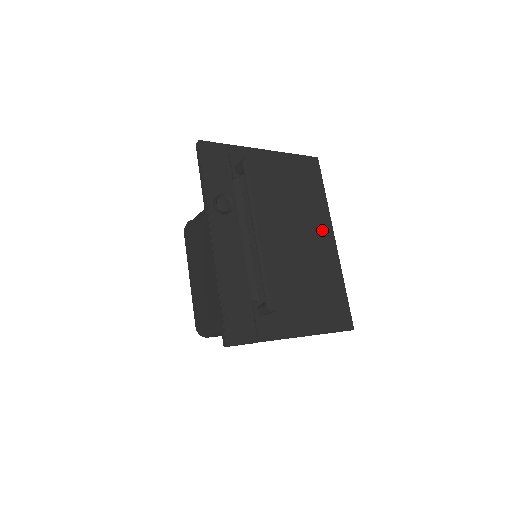
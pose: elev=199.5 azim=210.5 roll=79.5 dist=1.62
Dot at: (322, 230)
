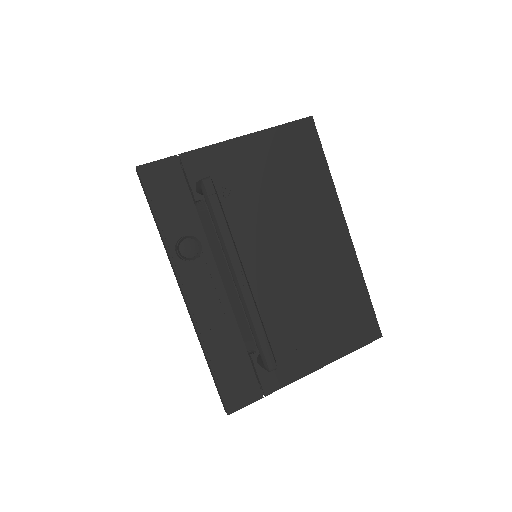
Dot at: (329, 224)
